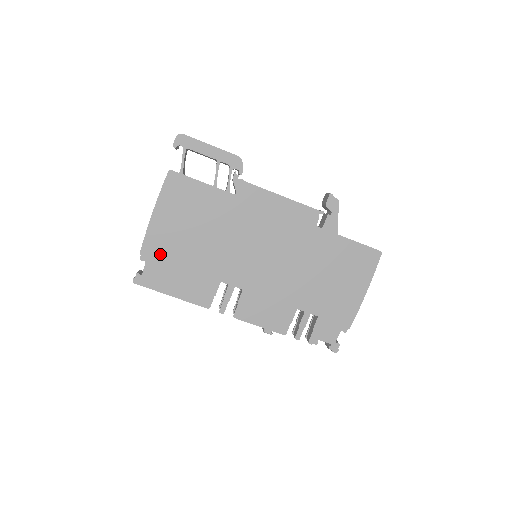
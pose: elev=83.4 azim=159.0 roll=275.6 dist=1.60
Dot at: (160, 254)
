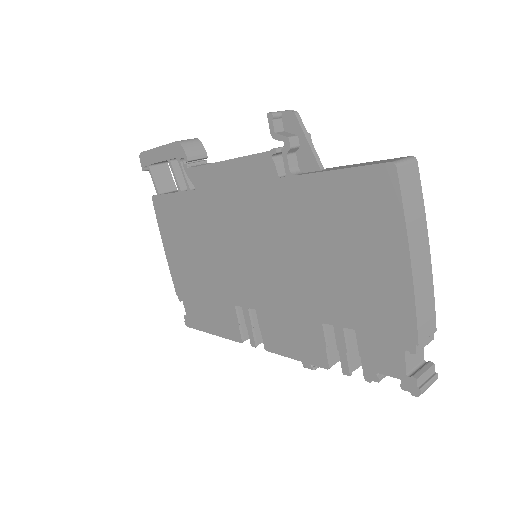
Dot at: (186, 289)
